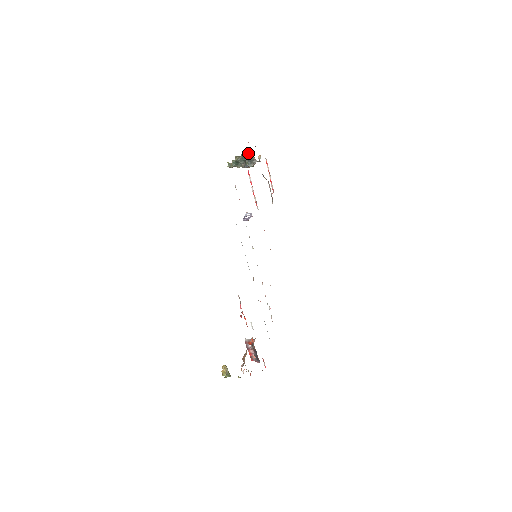
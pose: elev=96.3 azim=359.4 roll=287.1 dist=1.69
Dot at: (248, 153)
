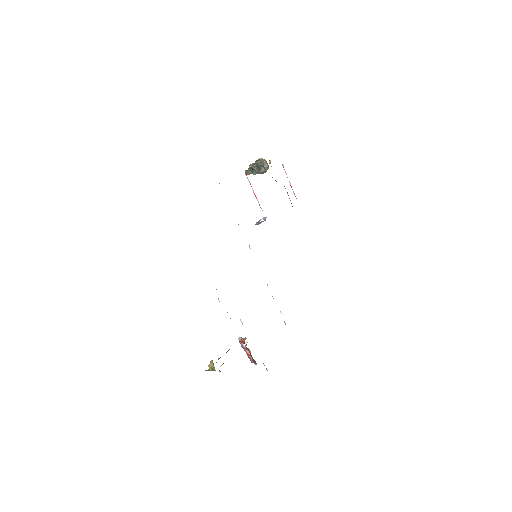
Dot at: (260, 159)
